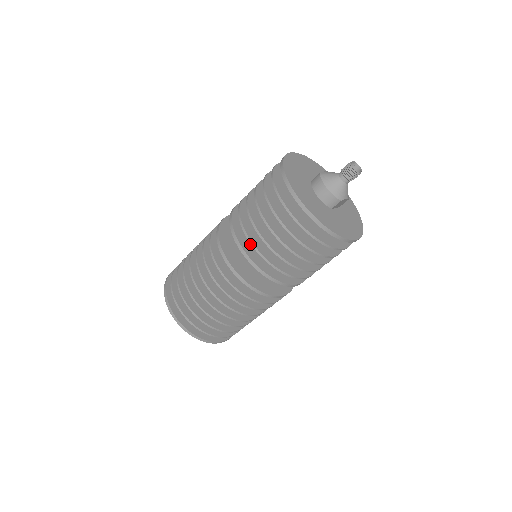
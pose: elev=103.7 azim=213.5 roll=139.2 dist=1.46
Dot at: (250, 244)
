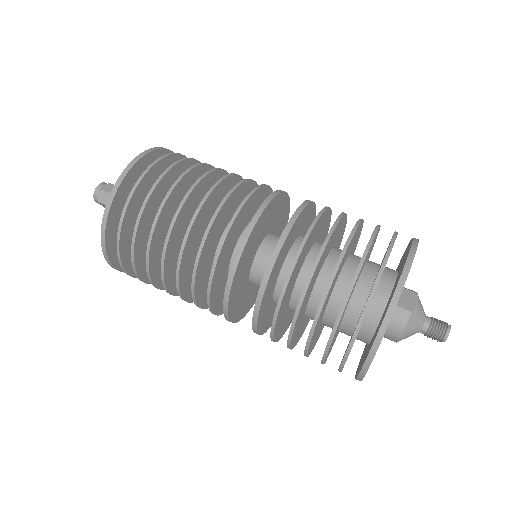
Dot at: (268, 300)
